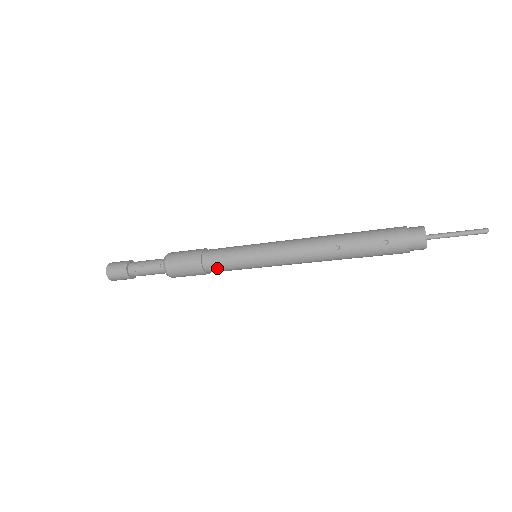
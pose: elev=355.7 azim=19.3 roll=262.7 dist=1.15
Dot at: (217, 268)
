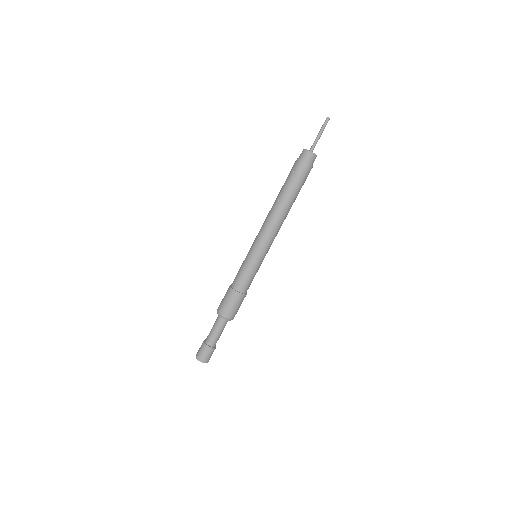
Dot at: (243, 283)
